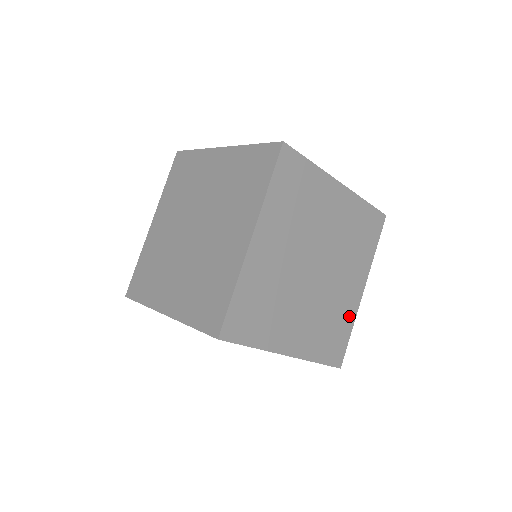
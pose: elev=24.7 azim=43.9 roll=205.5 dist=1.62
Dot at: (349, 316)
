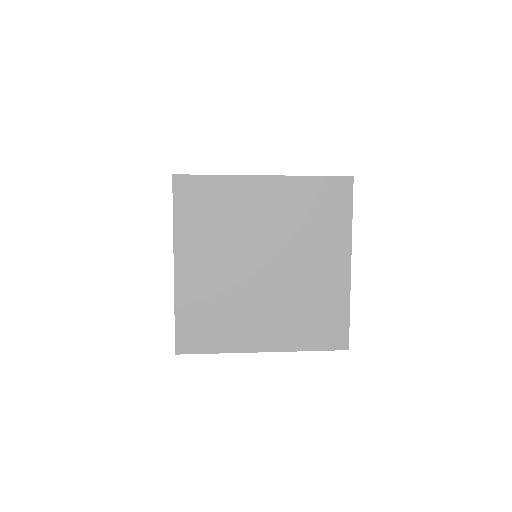
Dot at: (338, 296)
